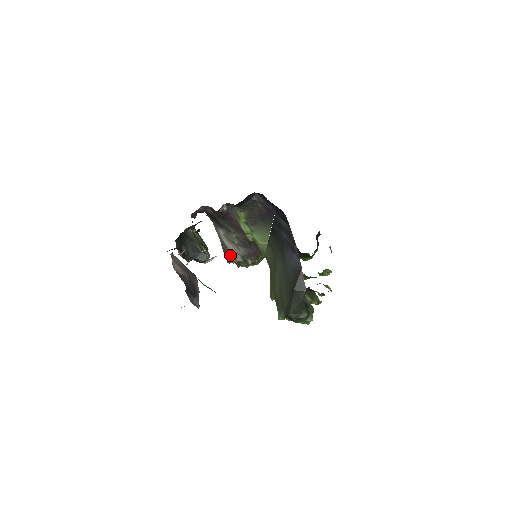
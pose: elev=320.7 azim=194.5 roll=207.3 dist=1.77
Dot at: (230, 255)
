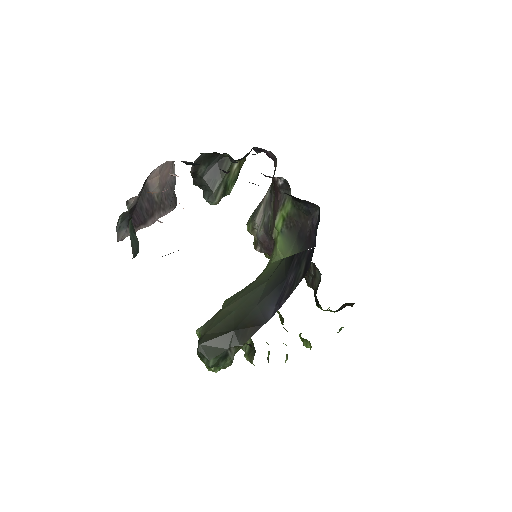
Dot at: (253, 221)
